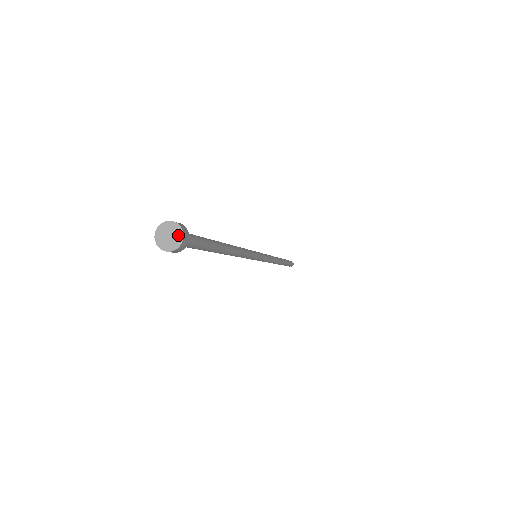
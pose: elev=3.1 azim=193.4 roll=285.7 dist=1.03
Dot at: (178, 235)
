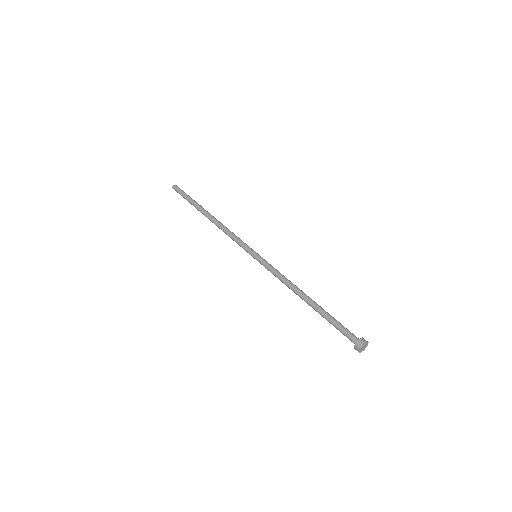
Dot at: (366, 344)
